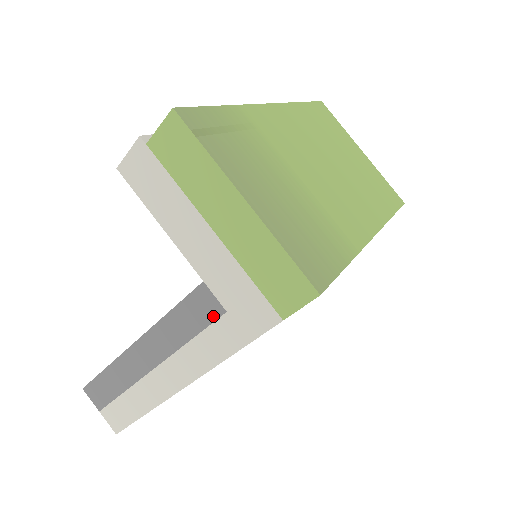
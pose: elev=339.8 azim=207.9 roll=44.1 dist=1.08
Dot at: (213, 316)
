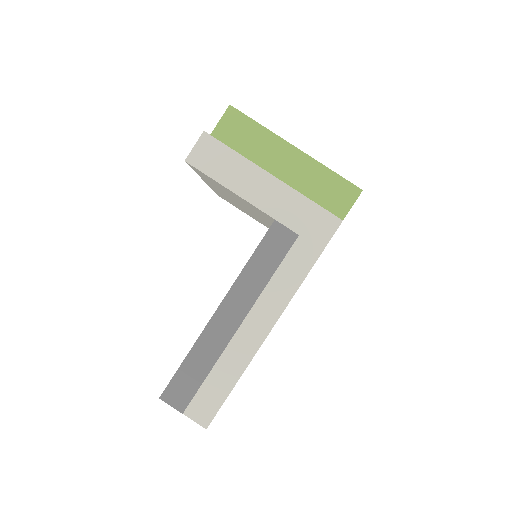
Dot at: (288, 244)
